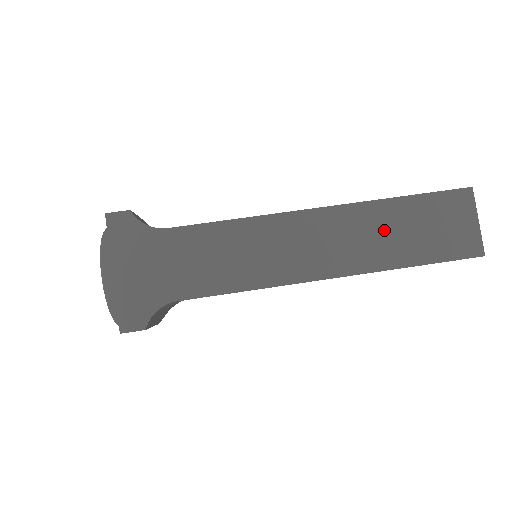
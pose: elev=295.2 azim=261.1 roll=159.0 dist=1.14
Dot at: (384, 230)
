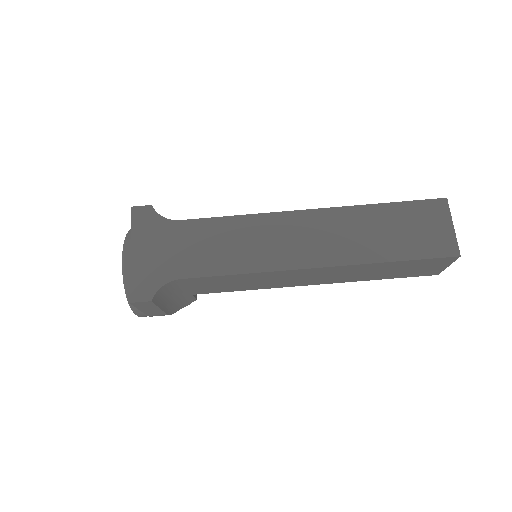
Dot at: (366, 230)
